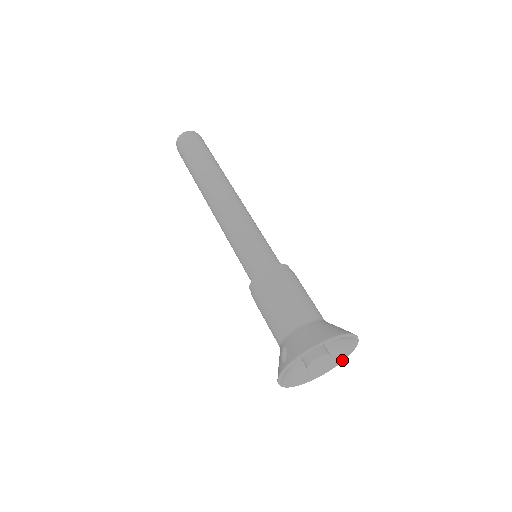
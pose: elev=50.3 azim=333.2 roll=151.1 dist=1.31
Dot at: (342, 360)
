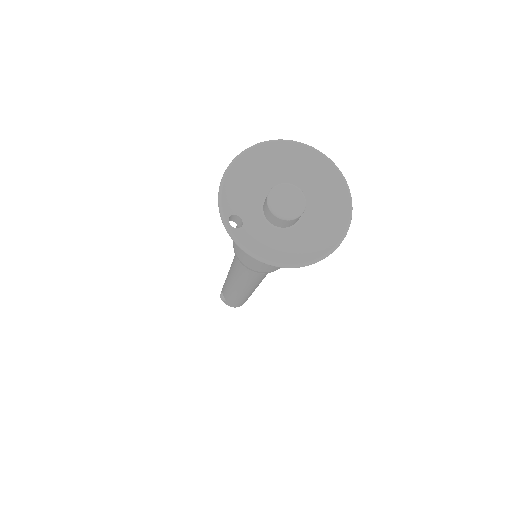
Dot at: (346, 191)
